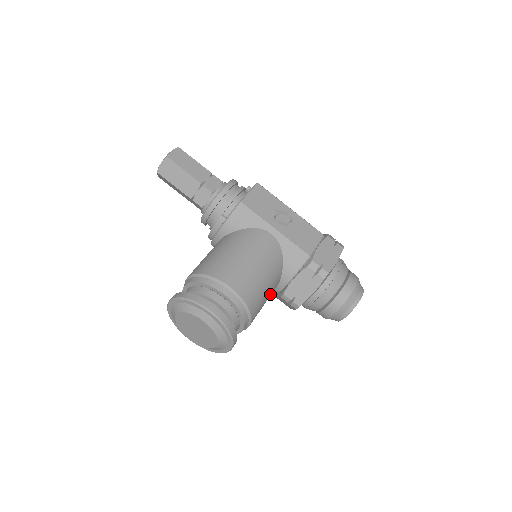
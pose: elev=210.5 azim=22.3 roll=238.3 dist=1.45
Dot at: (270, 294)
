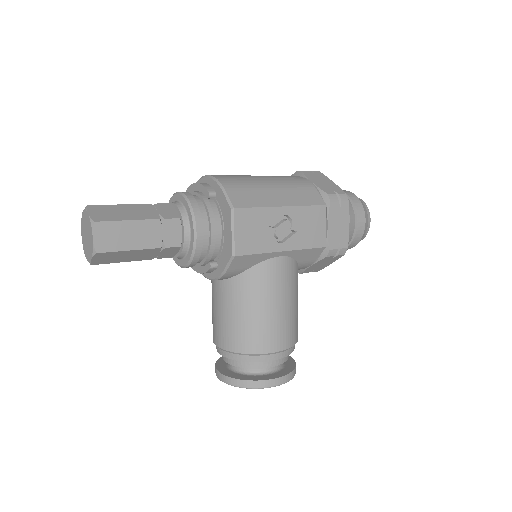
Dot at: occluded
